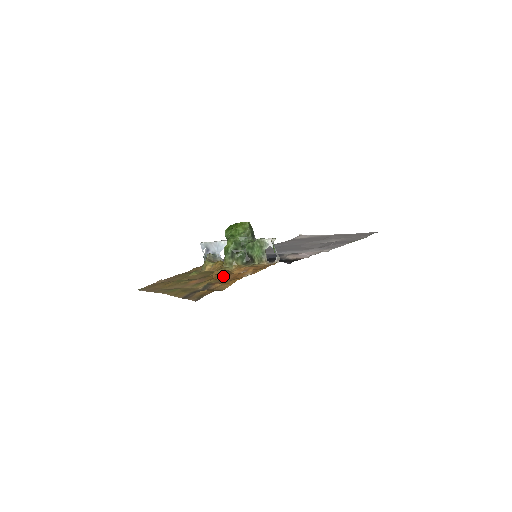
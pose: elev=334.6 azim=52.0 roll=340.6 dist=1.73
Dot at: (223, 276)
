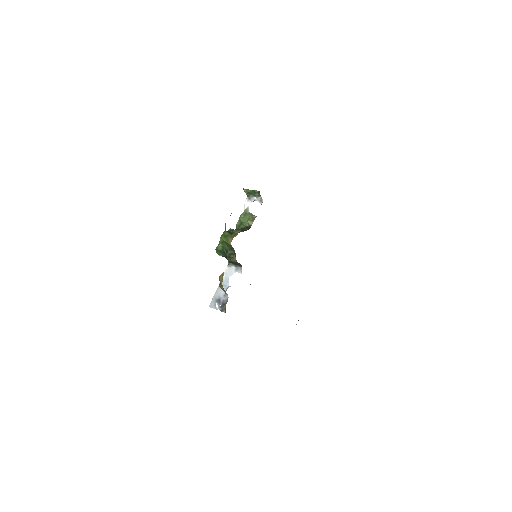
Dot at: occluded
